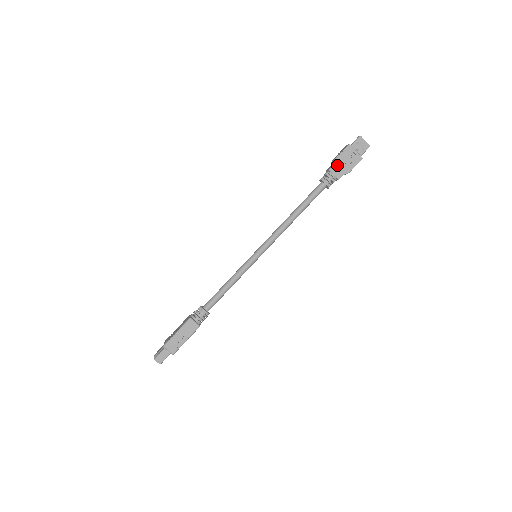
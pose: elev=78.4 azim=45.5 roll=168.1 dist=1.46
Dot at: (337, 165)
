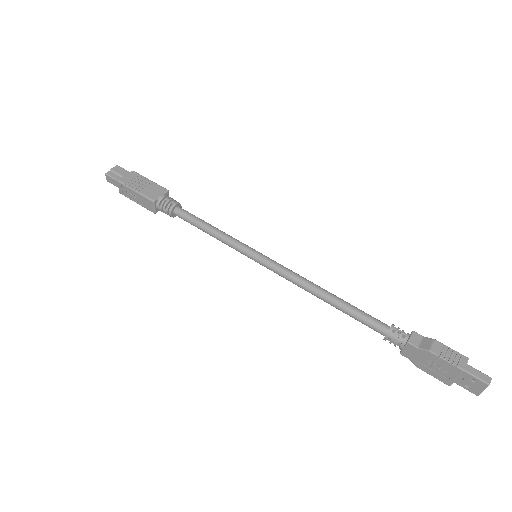
Dot at: (420, 353)
